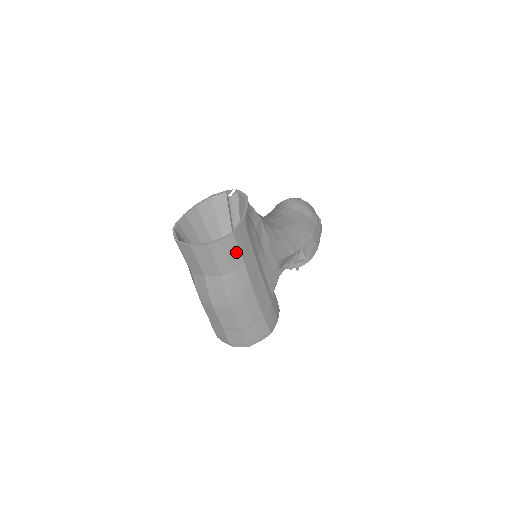
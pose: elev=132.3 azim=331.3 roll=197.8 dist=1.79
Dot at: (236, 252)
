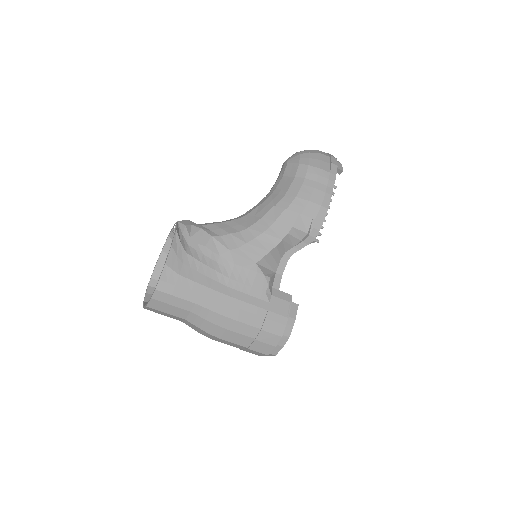
Dot at: (175, 299)
